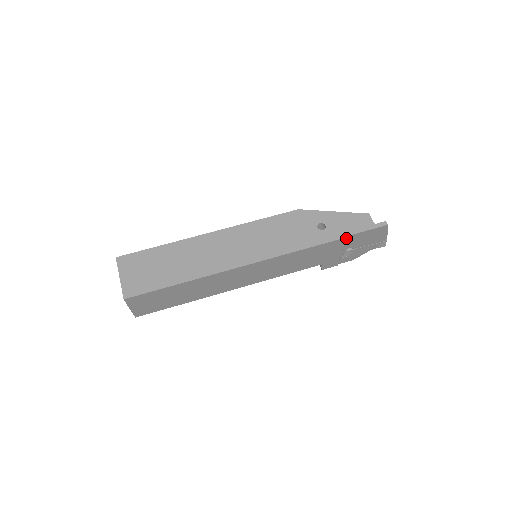
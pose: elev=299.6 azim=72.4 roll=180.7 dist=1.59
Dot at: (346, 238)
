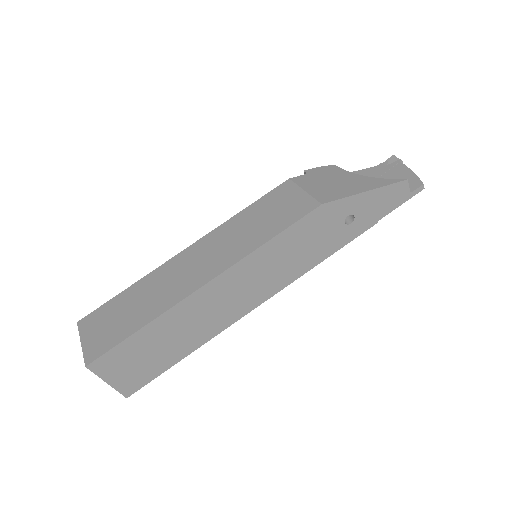
Dot at: (375, 222)
